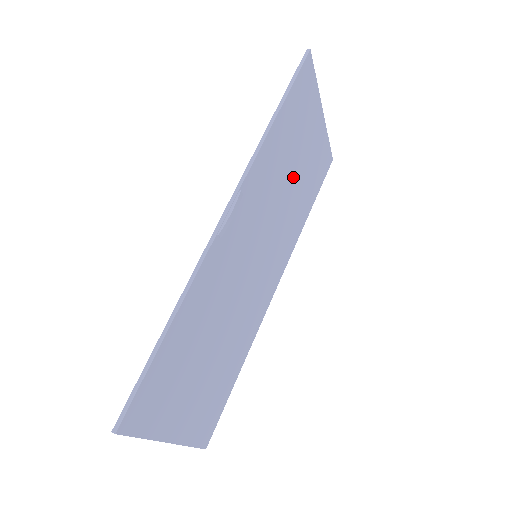
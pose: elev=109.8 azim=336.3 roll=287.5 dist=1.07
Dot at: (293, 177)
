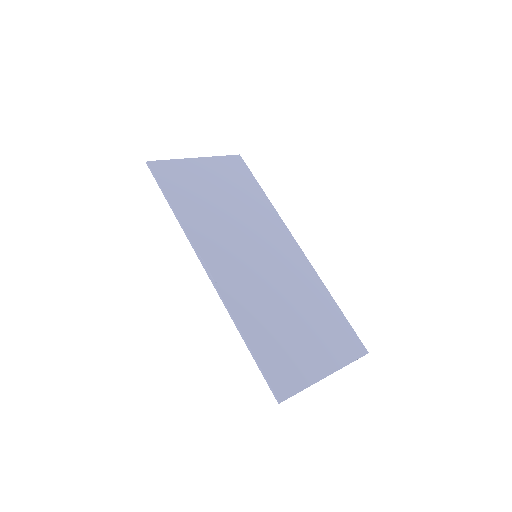
Dot at: (224, 202)
